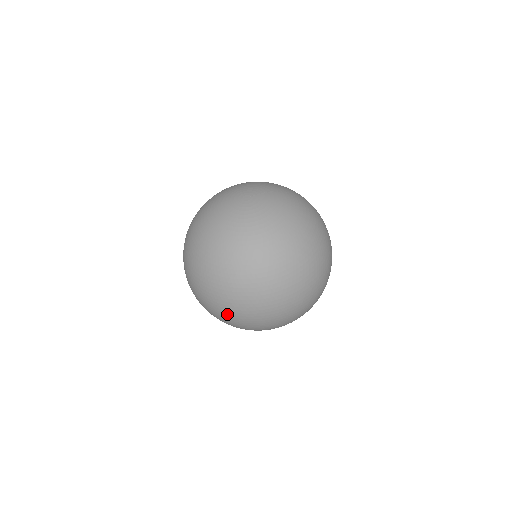
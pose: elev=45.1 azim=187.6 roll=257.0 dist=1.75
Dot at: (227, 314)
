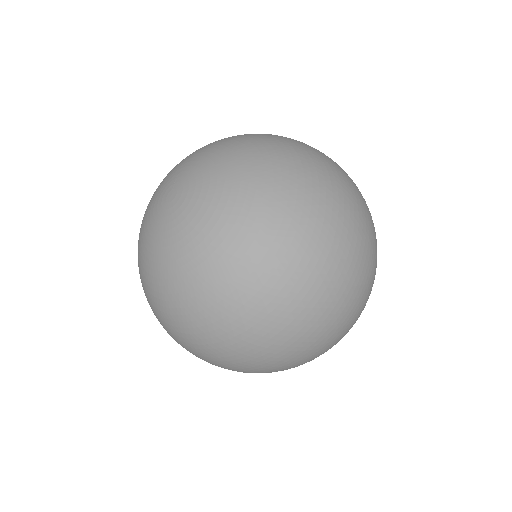
Dot at: (328, 324)
